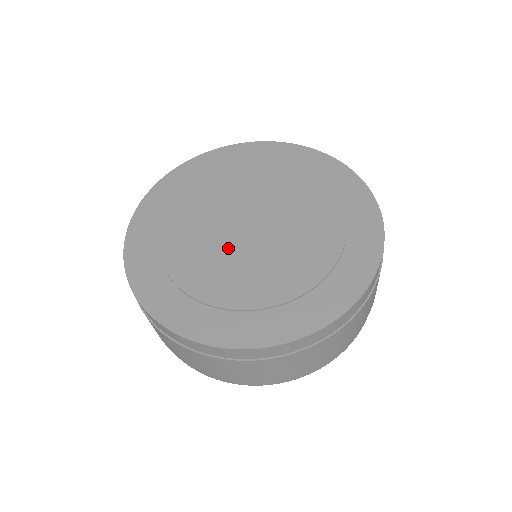
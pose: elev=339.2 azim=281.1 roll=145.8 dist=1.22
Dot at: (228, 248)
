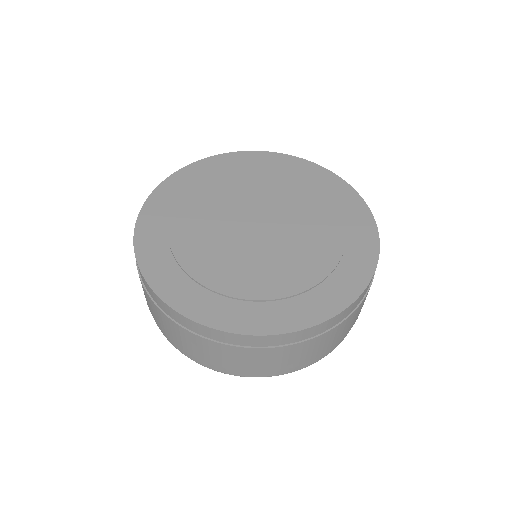
Dot at: (238, 244)
